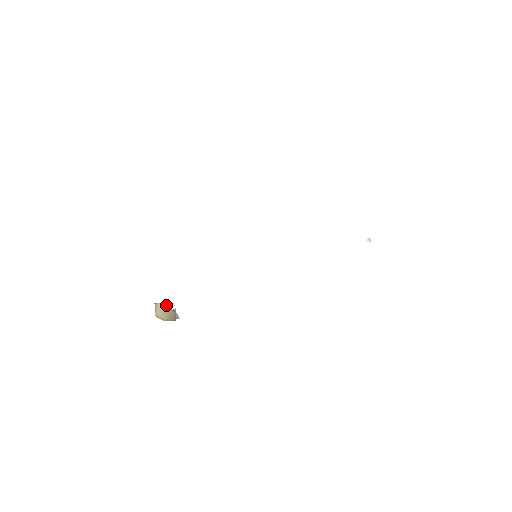
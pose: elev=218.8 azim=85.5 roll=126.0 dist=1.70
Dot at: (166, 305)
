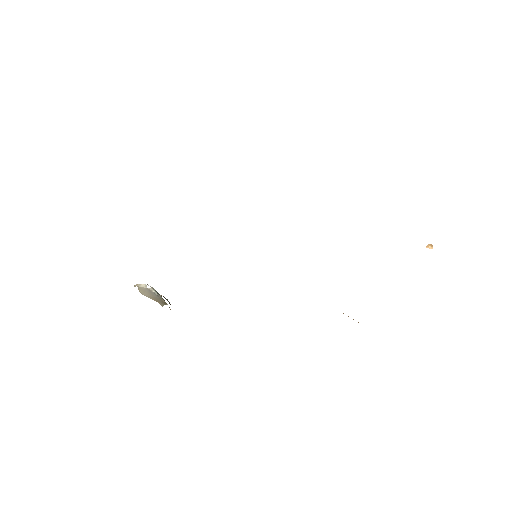
Dot at: (149, 288)
